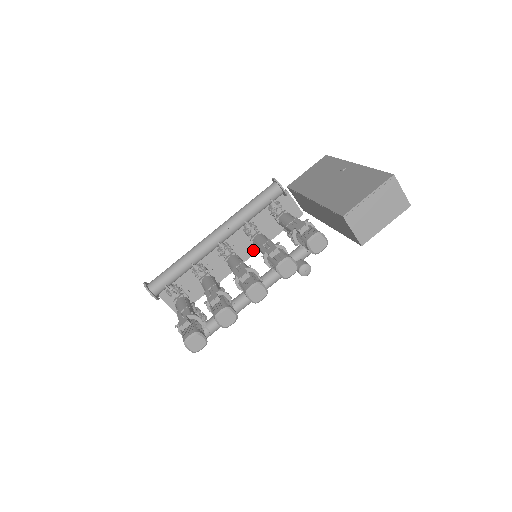
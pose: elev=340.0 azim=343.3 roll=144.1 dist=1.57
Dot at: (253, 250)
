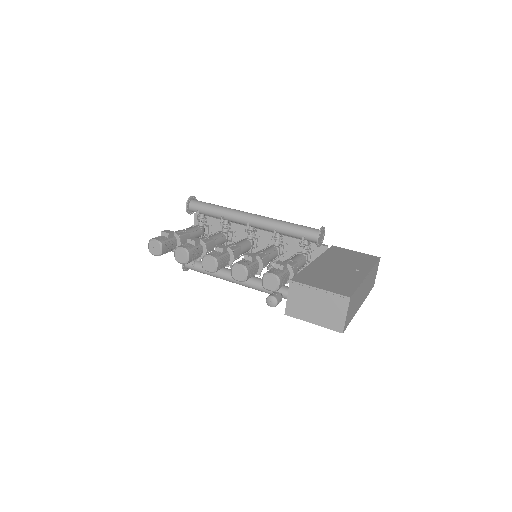
Dot at: occluded
